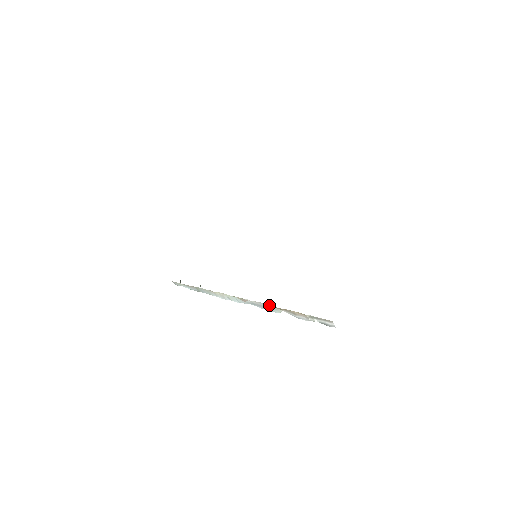
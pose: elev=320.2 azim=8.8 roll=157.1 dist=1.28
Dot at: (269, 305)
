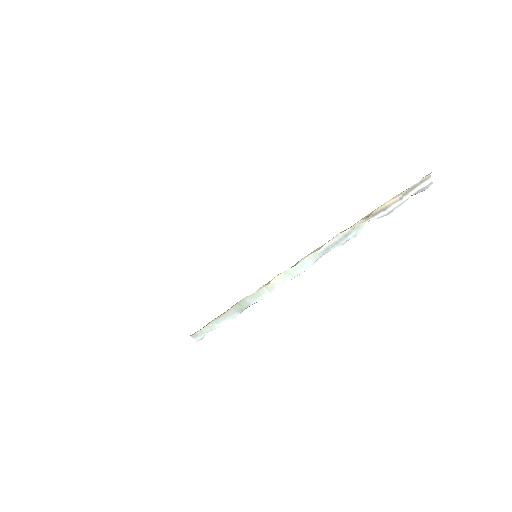
Dot at: (350, 228)
